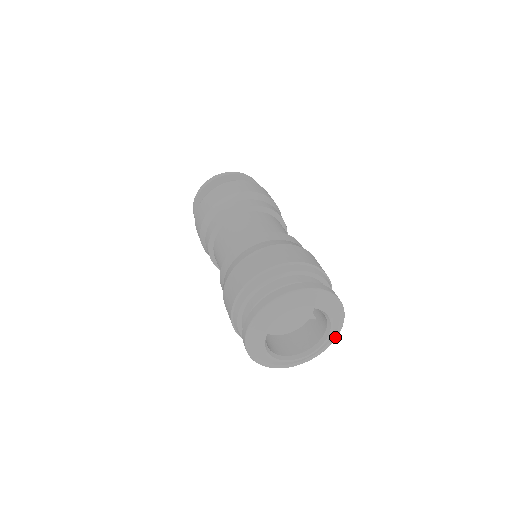
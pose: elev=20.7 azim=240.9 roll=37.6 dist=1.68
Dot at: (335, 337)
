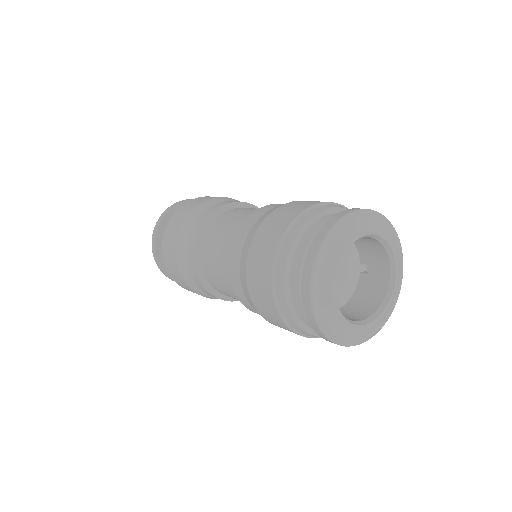
Dot at: (401, 273)
